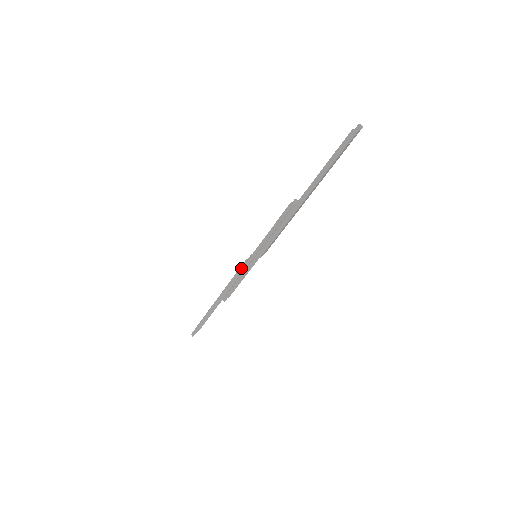
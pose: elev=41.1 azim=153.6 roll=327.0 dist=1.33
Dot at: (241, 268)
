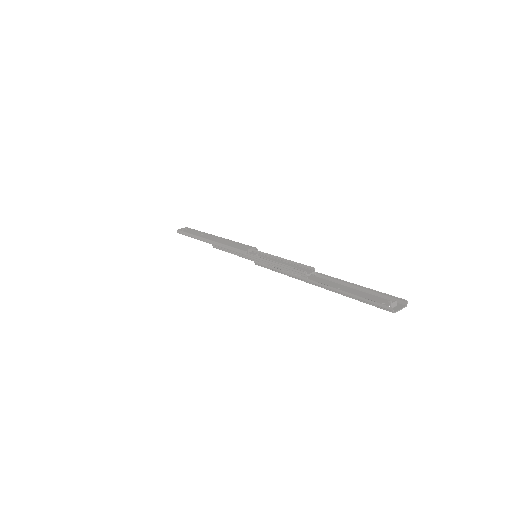
Dot at: (238, 251)
